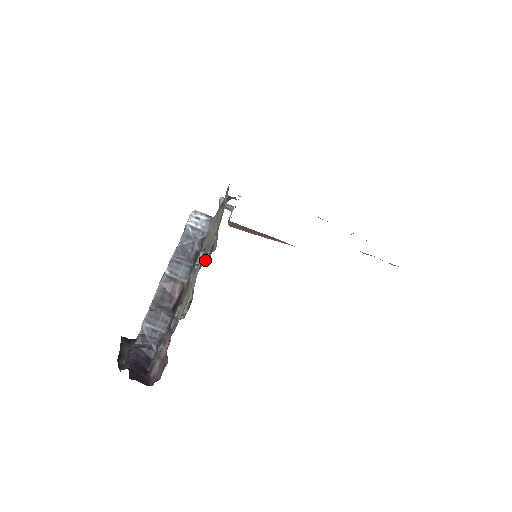
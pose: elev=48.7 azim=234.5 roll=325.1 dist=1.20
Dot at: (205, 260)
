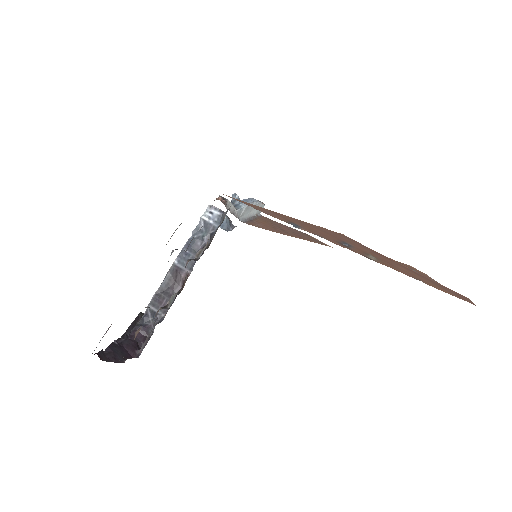
Dot at: (200, 256)
